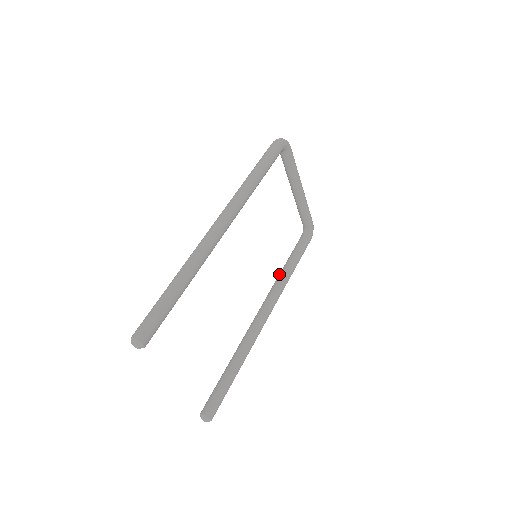
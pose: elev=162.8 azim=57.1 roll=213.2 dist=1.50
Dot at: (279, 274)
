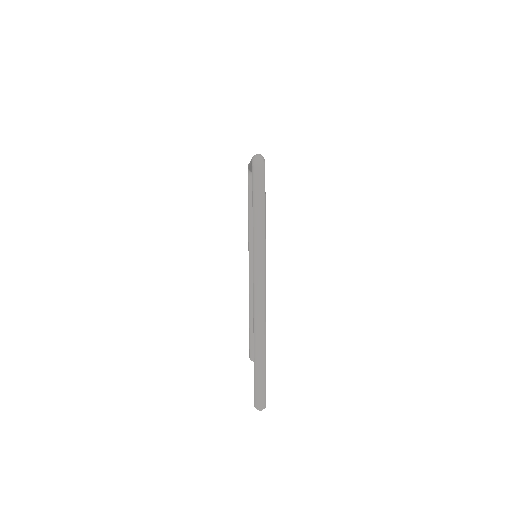
Dot at: (250, 228)
